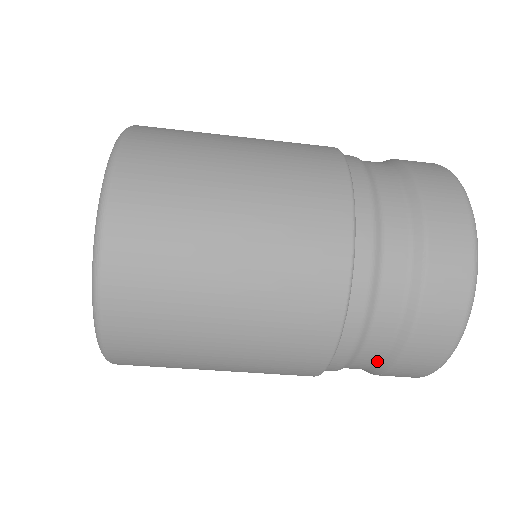
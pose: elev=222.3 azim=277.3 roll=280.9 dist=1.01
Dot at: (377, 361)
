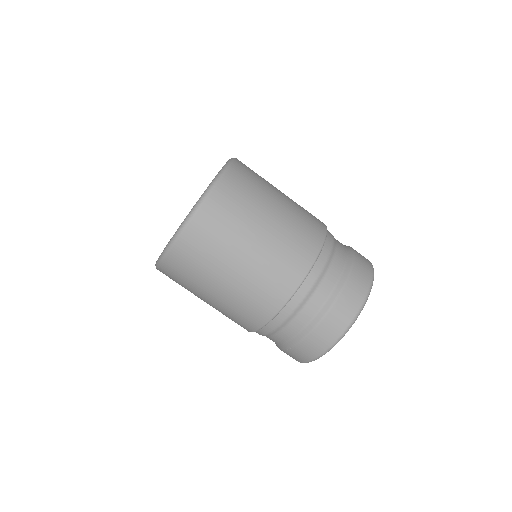
Dot at: (293, 335)
